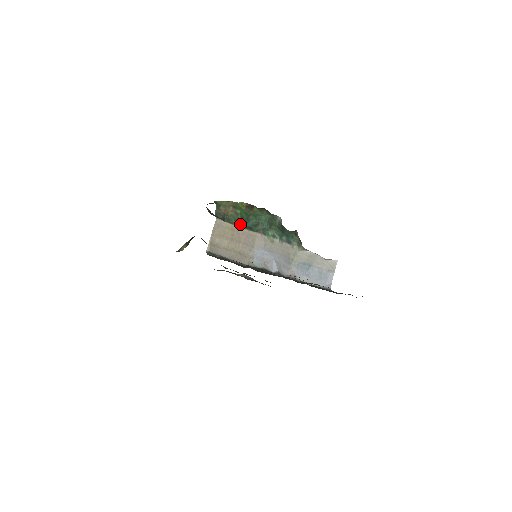
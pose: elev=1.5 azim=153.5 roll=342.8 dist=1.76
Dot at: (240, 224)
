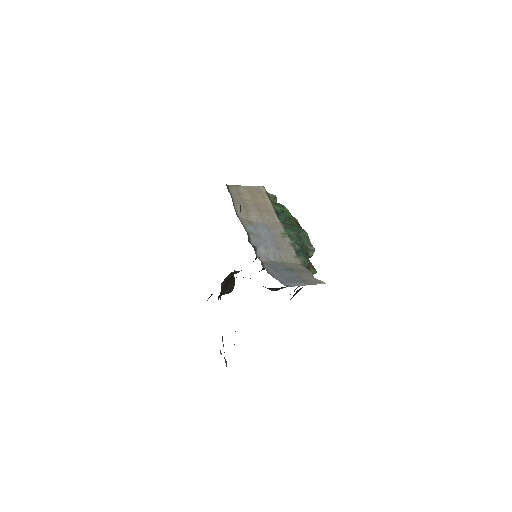
Dot at: (275, 207)
